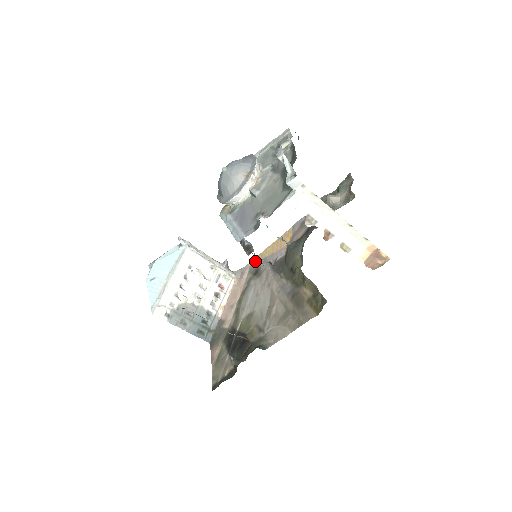
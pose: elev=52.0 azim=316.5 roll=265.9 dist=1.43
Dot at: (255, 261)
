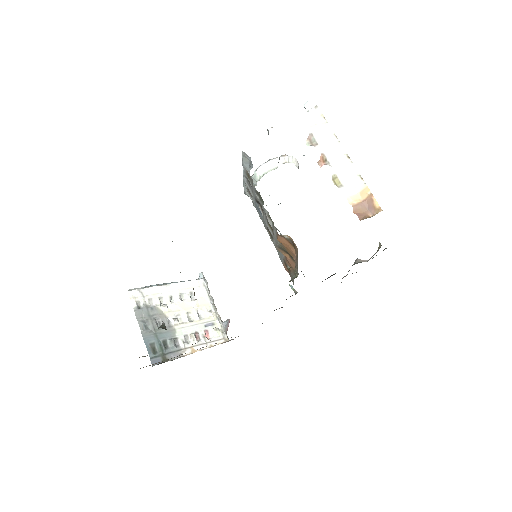
Dot at: occluded
